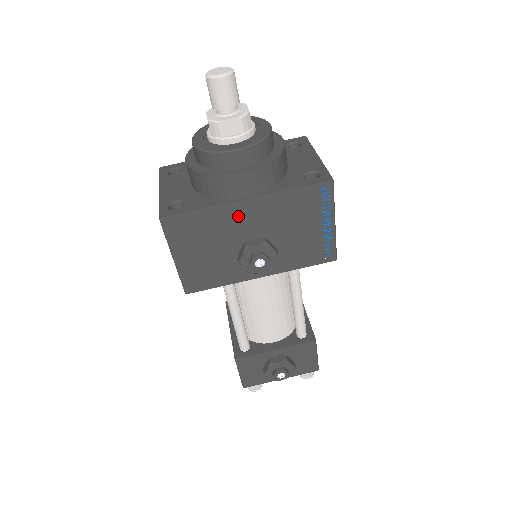
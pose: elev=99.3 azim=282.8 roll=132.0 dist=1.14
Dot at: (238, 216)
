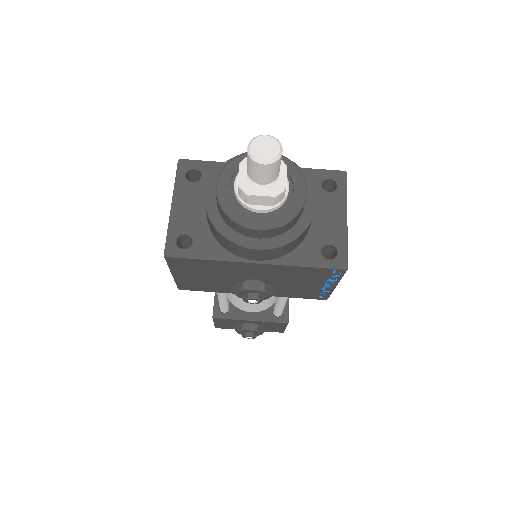
Dot at: (243, 268)
